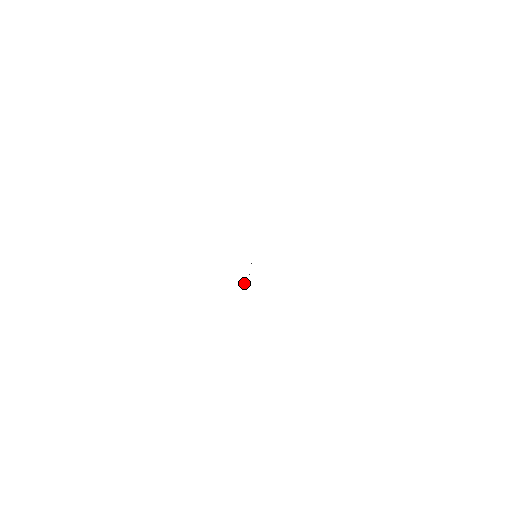
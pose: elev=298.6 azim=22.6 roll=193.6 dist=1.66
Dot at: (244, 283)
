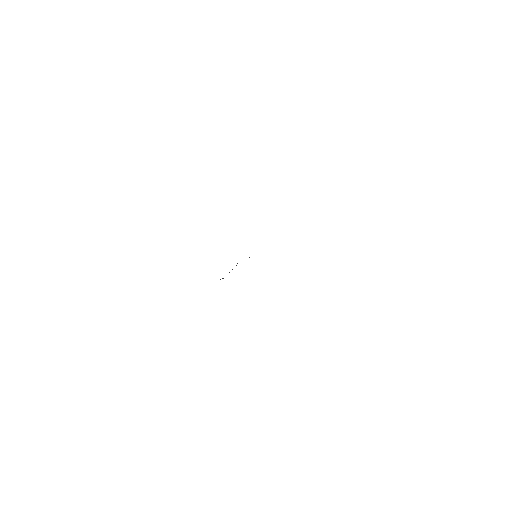
Dot at: occluded
